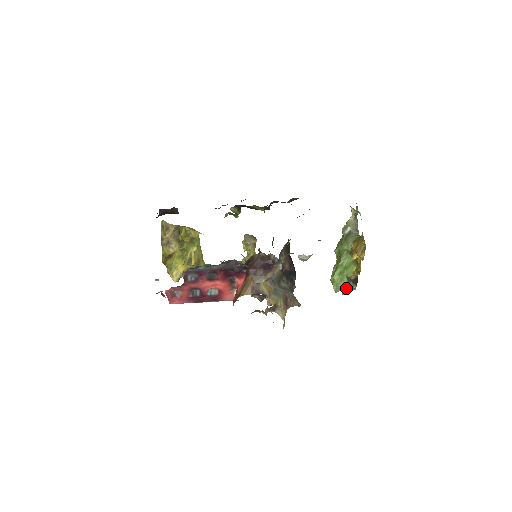
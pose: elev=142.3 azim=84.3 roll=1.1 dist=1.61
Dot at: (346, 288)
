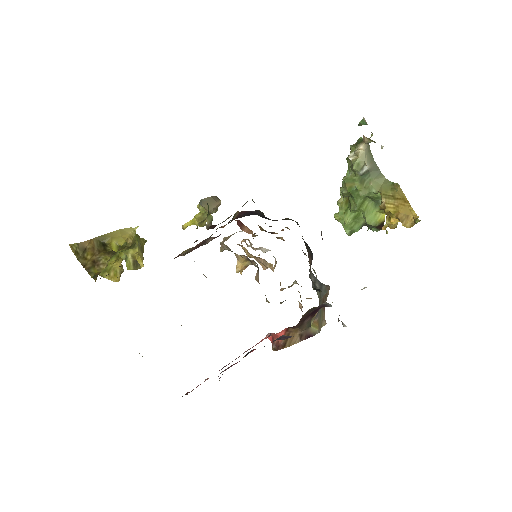
Dot at: occluded
